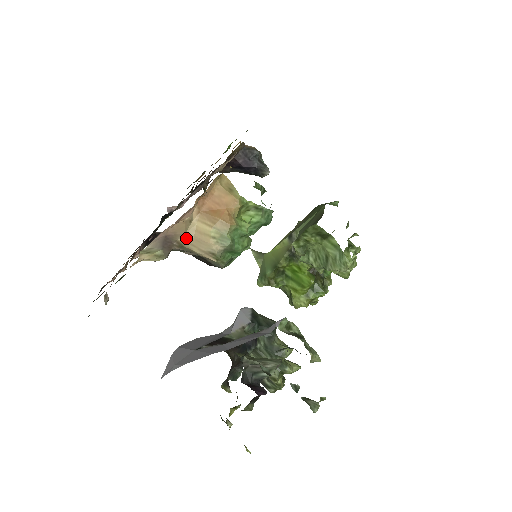
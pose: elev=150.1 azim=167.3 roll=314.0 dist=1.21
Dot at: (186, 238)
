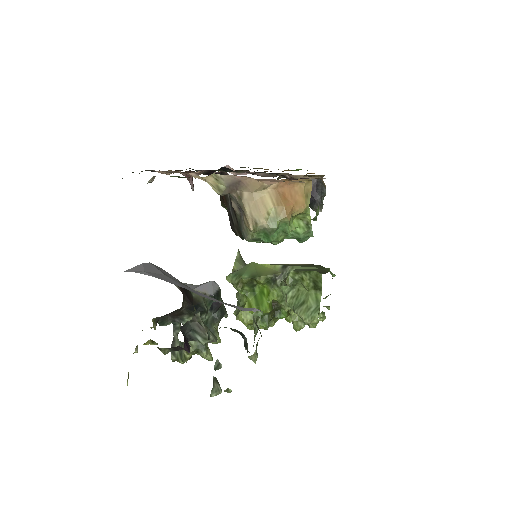
Dot at: (250, 196)
